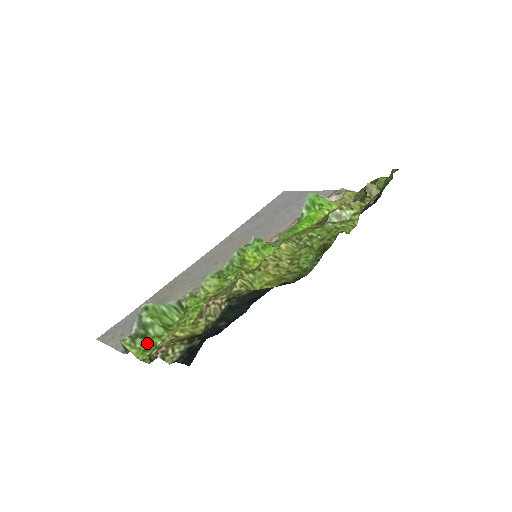
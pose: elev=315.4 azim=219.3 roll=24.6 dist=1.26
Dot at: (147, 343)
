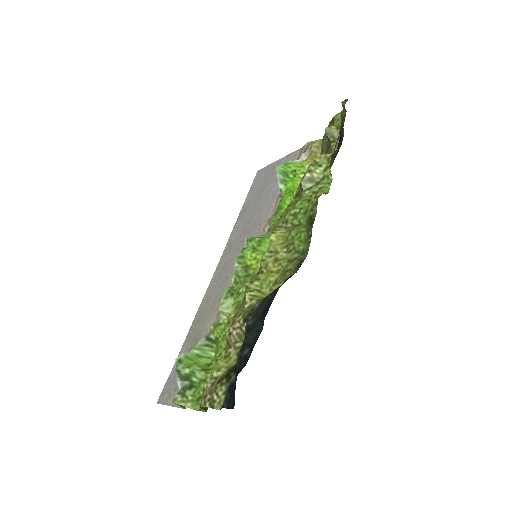
Dot at: (196, 392)
